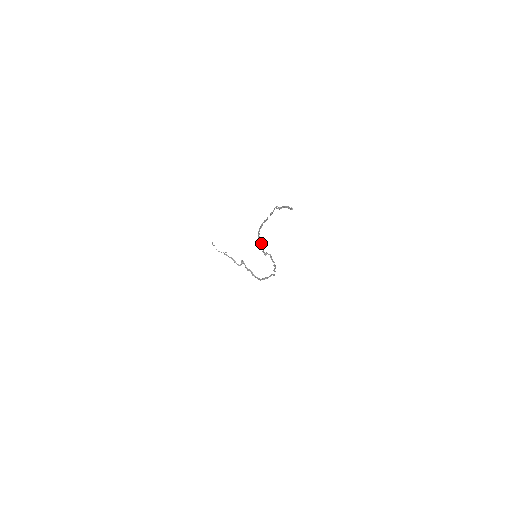
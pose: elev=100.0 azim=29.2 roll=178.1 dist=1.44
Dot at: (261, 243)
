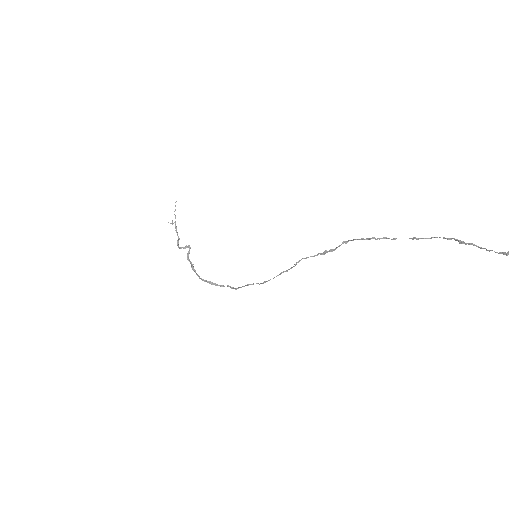
Dot at: (330, 251)
